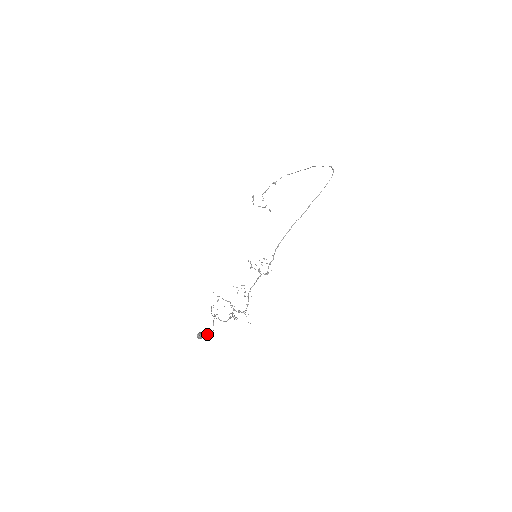
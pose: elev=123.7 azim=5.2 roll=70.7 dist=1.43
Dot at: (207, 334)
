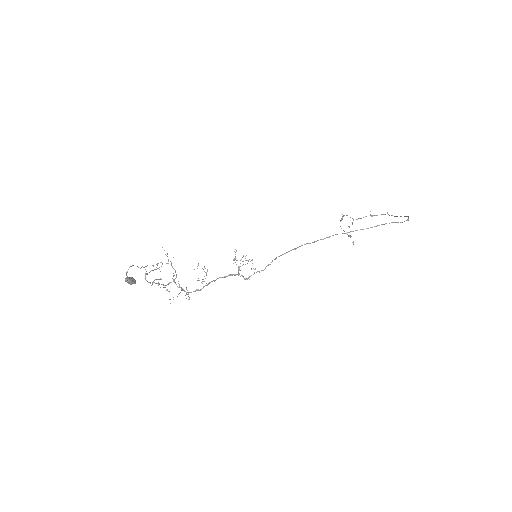
Dot at: occluded
